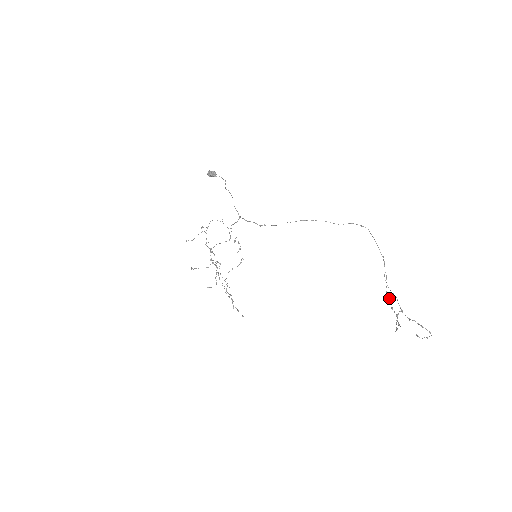
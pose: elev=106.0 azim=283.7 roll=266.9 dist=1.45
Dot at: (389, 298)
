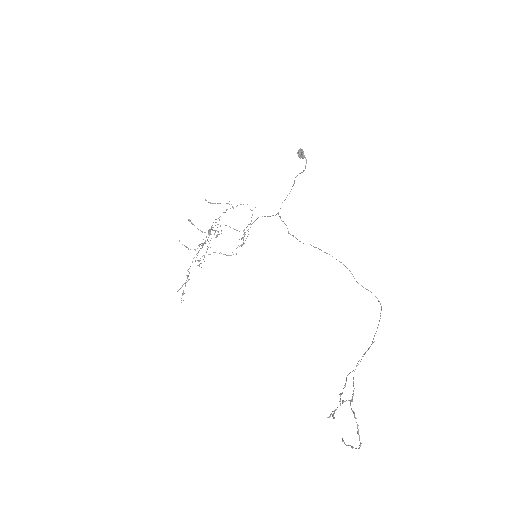
Dot at: (345, 384)
